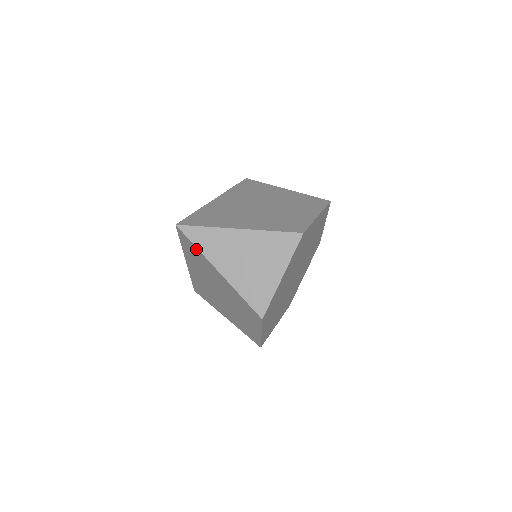
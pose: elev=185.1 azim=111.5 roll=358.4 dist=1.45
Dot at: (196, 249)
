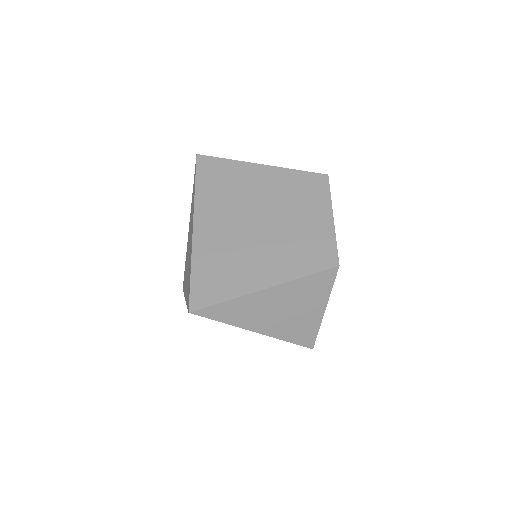
Dot at: (226, 162)
